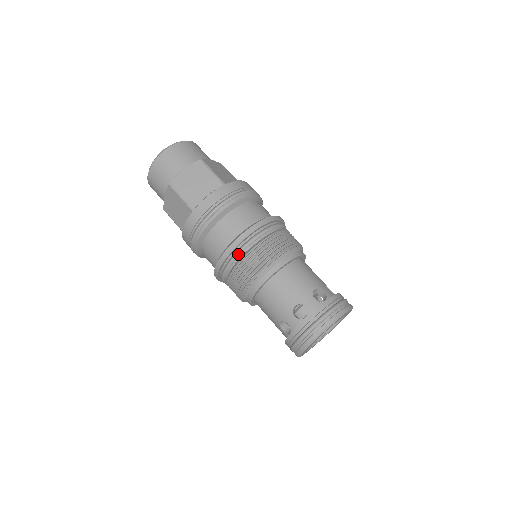
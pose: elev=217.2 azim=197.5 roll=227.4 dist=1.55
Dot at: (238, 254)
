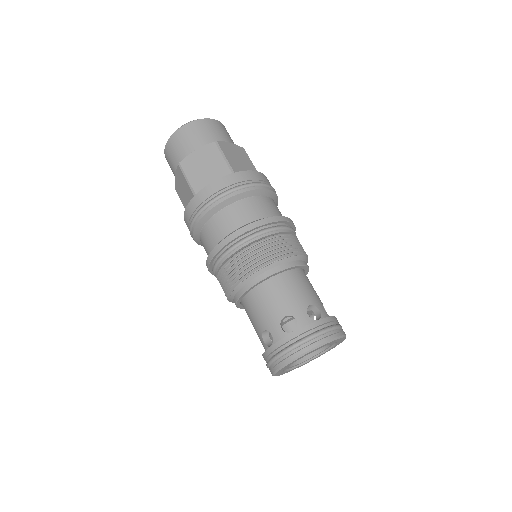
Dot at: (272, 229)
